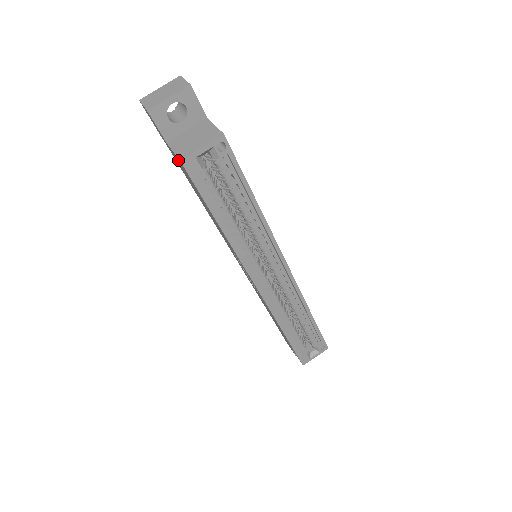
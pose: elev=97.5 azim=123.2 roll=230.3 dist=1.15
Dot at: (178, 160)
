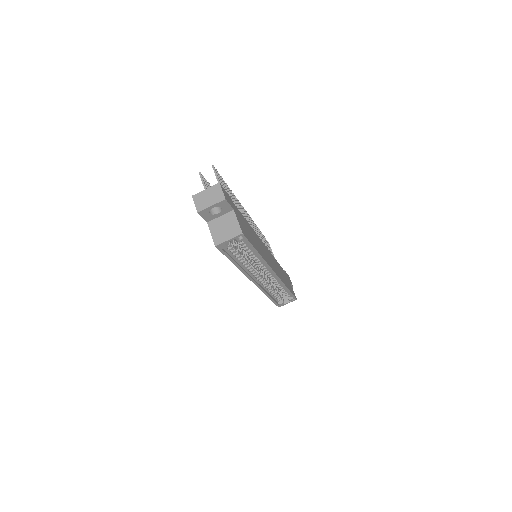
Dot at: occluded
